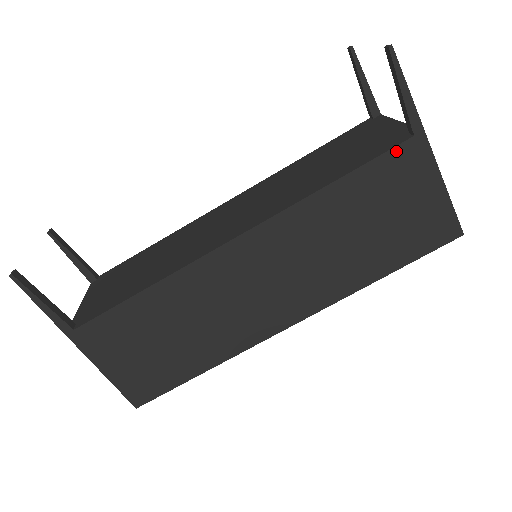
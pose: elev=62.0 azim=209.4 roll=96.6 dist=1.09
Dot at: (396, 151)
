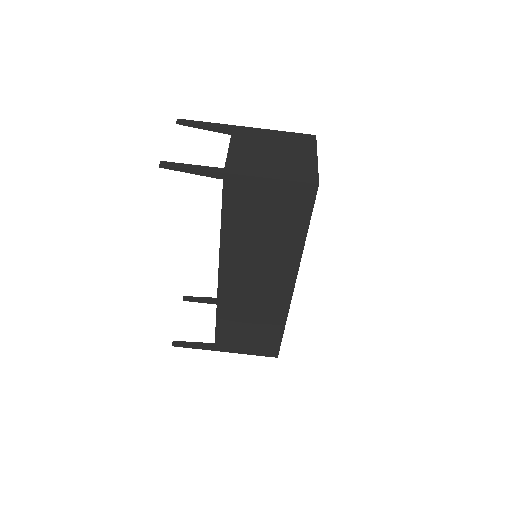
Dot at: (226, 193)
